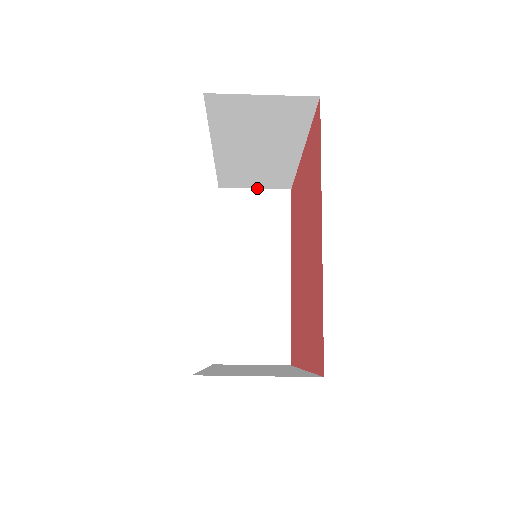
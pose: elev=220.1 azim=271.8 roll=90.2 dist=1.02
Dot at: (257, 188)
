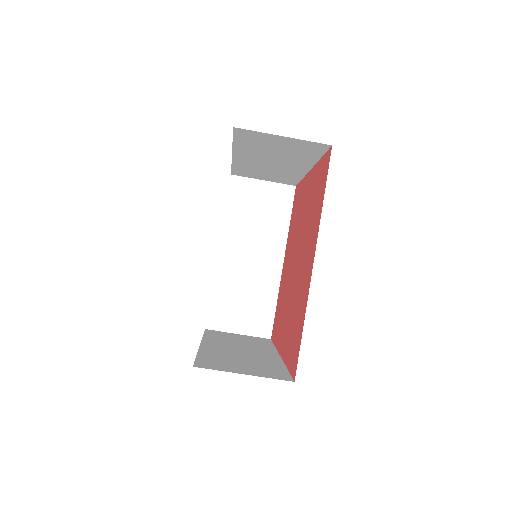
Dot at: (240, 334)
